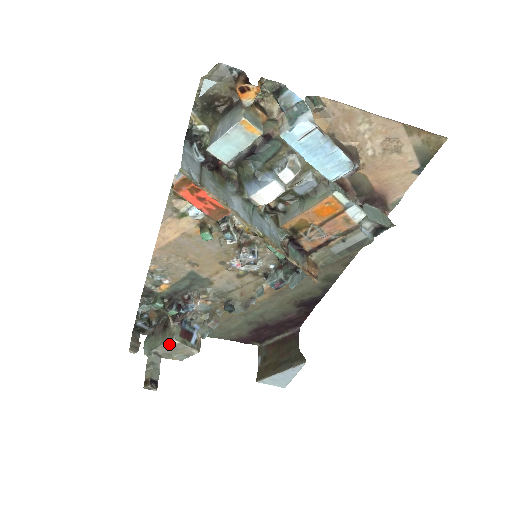
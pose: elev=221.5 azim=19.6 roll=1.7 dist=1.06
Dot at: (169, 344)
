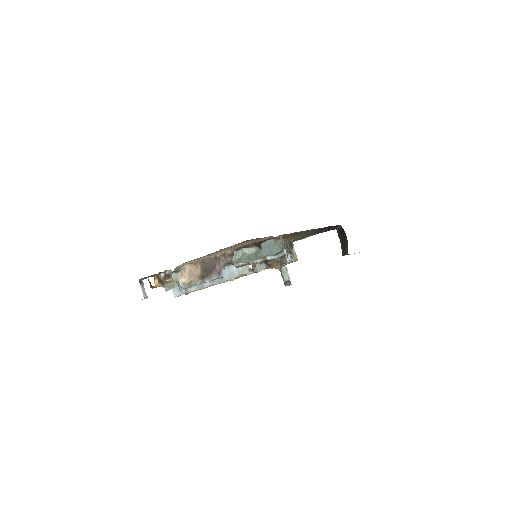
Dot at: occluded
